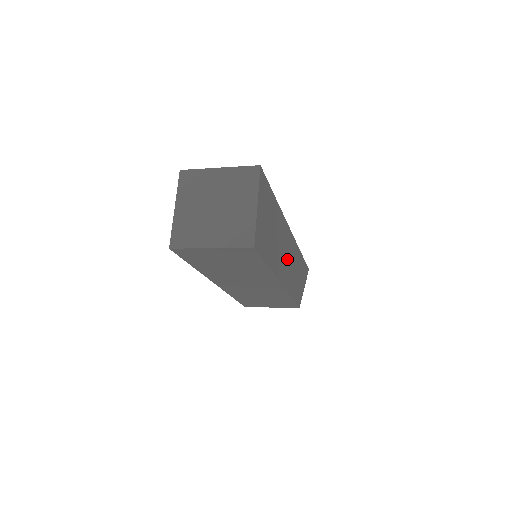
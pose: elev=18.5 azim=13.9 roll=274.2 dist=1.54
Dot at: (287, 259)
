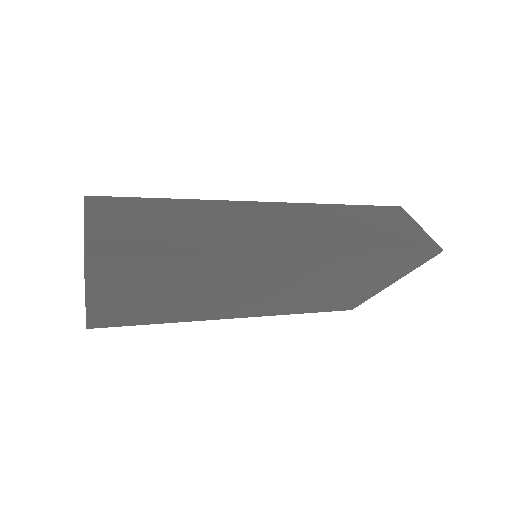
Dot at: (266, 287)
